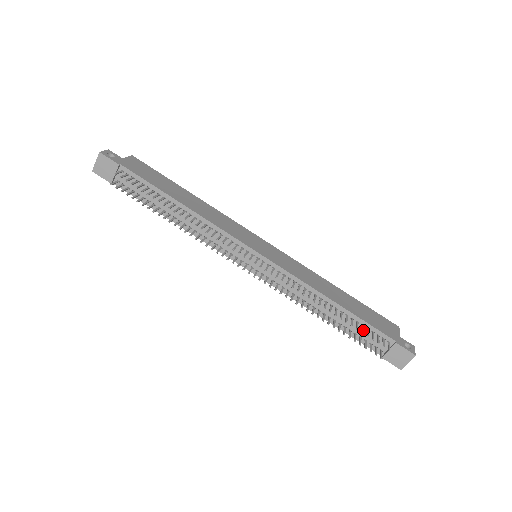
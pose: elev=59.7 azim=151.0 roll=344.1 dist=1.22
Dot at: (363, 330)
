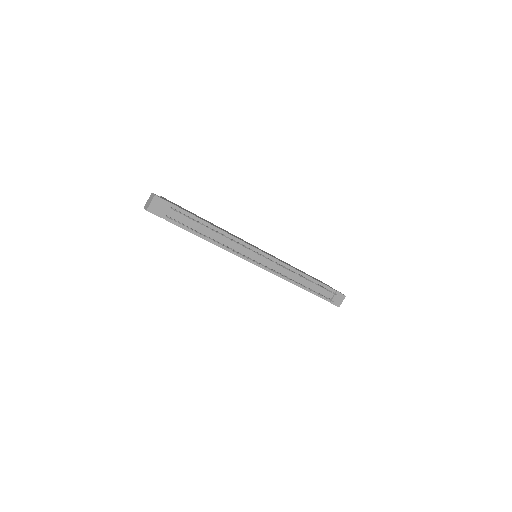
Dot at: (324, 288)
